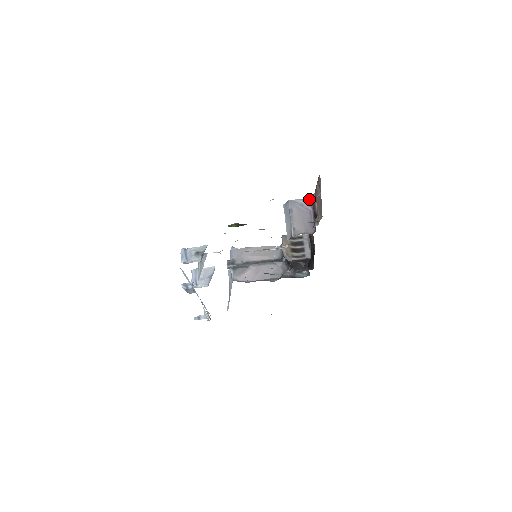
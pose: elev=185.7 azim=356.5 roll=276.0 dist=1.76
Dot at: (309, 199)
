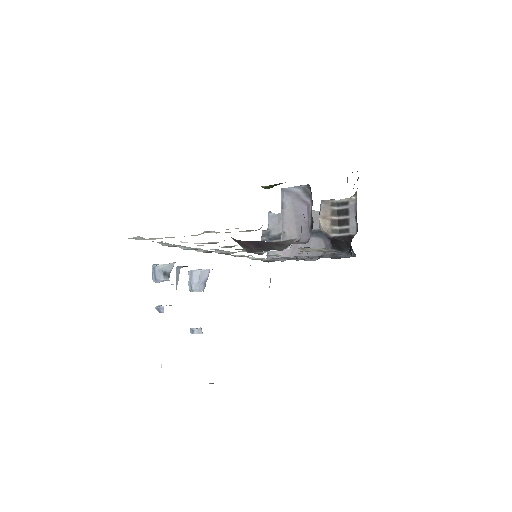
Dot at: (307, 186)
